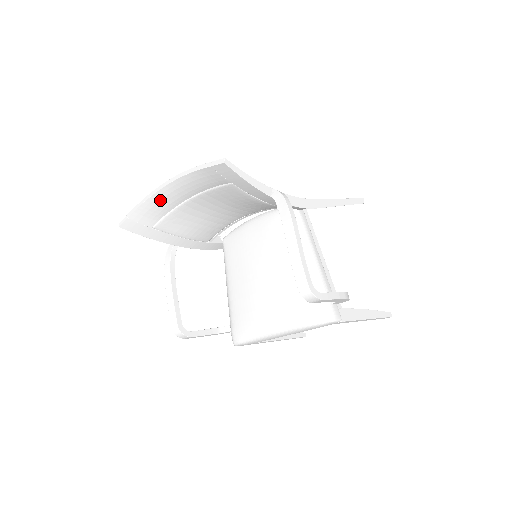
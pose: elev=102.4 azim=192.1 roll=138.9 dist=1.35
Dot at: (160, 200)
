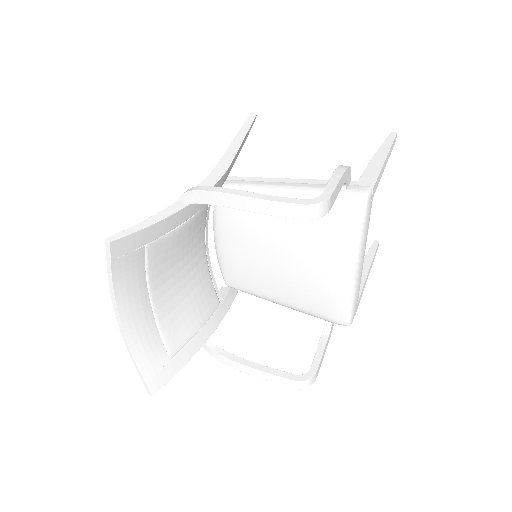
Dot at: (138, 337)
